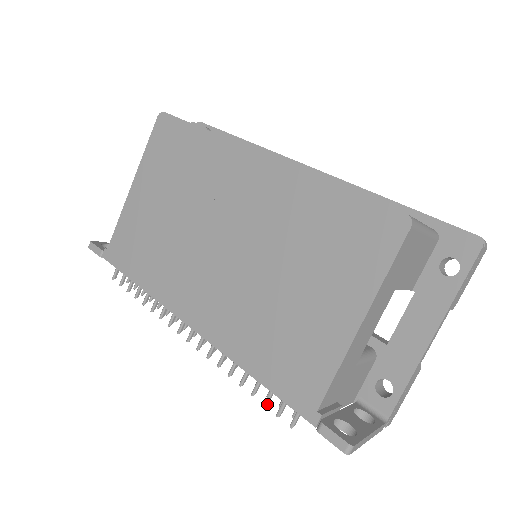
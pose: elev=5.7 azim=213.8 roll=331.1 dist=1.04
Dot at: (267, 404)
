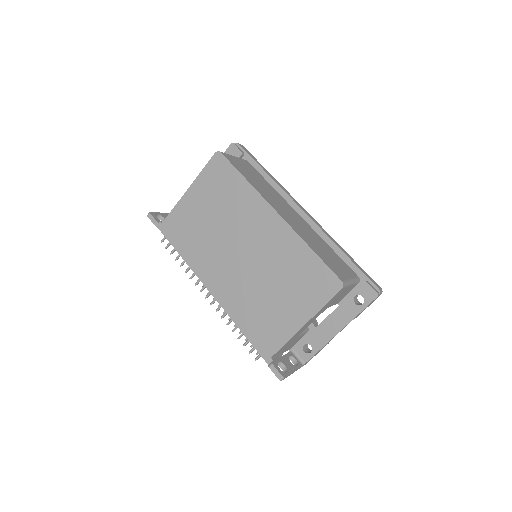
Dot at: (245, 345)
